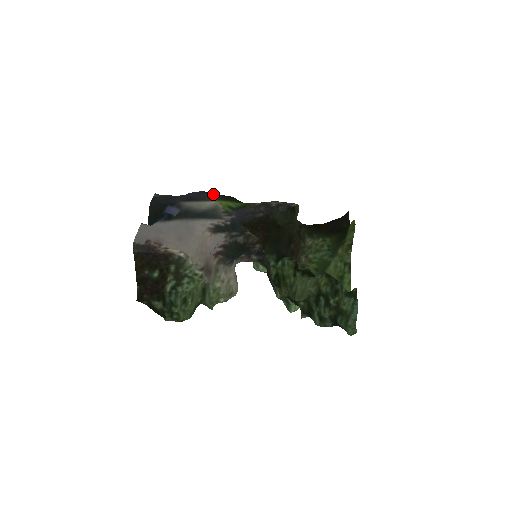
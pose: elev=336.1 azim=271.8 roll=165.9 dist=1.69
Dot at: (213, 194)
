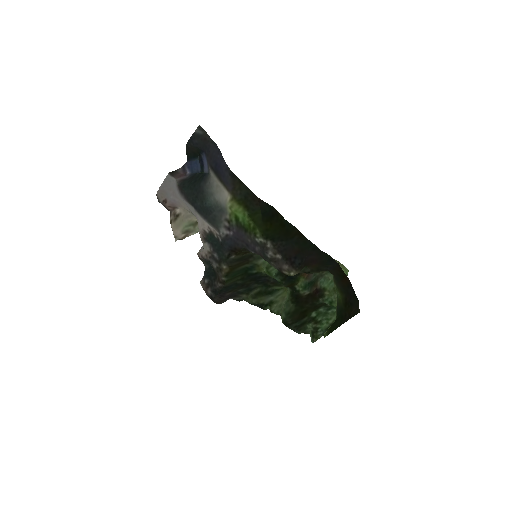
Dot at: (238, 181)
